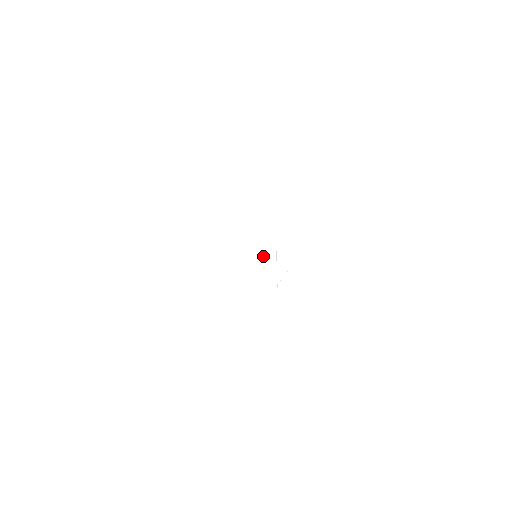
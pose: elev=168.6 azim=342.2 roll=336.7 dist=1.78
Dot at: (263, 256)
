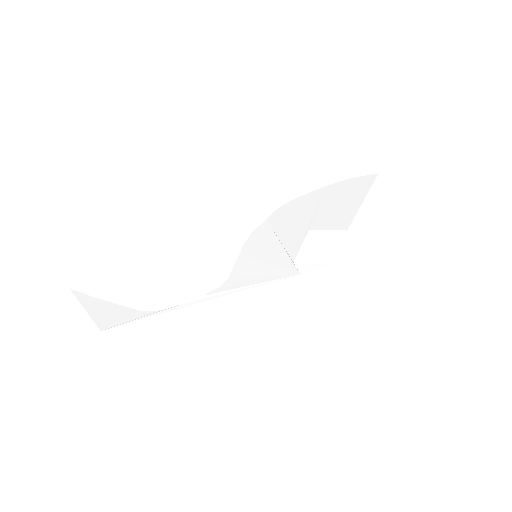
Dot at: (265, 252)
